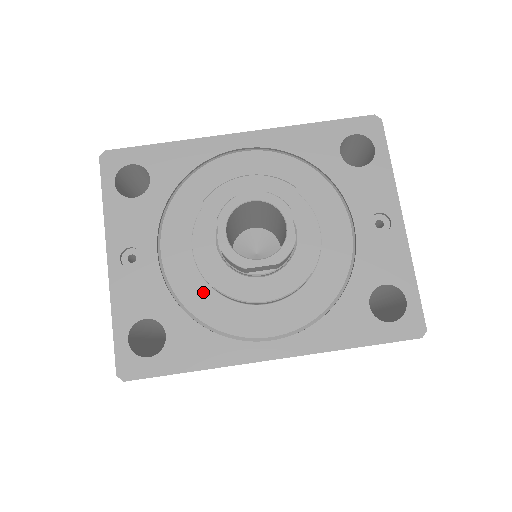
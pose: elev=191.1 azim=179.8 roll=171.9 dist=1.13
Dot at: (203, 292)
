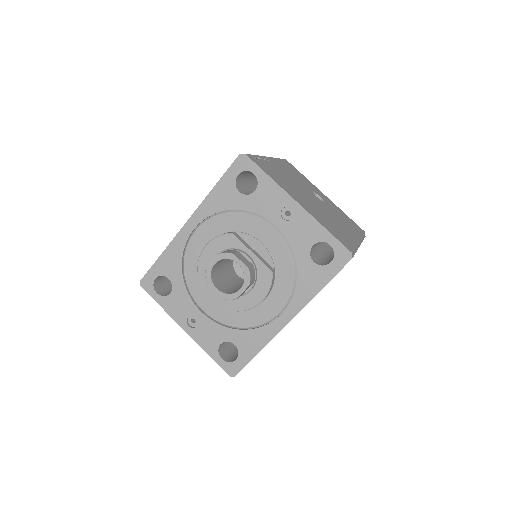
Dot at: (234, 314)
